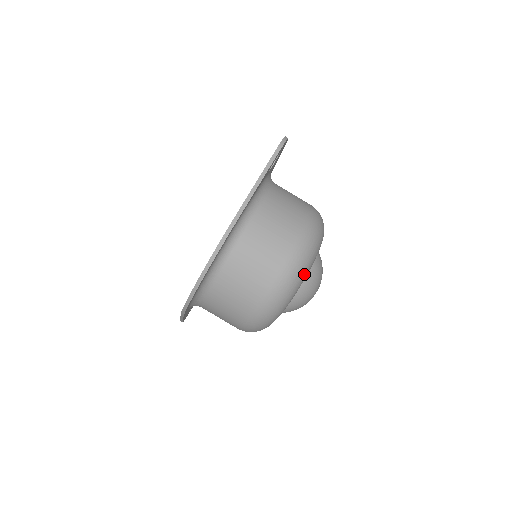
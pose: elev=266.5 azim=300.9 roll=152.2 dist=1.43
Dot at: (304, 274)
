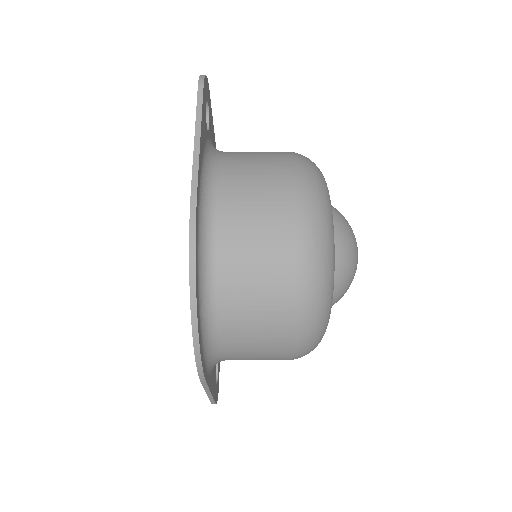
Dot at: (329, 221)
